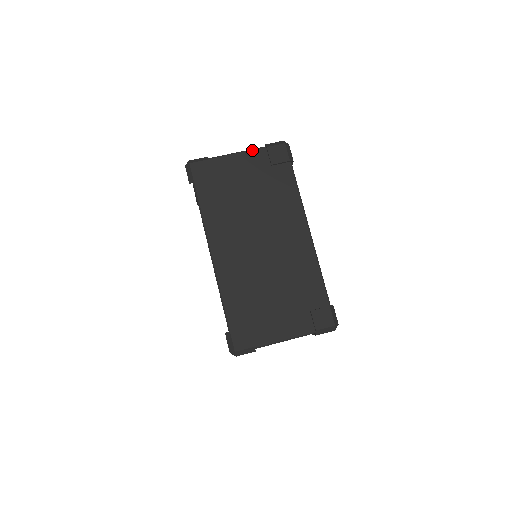
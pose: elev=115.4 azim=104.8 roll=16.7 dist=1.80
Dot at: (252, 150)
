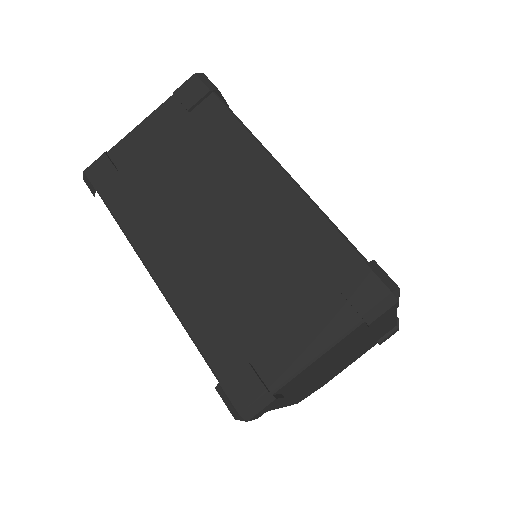
Dot at: (157, 109)
